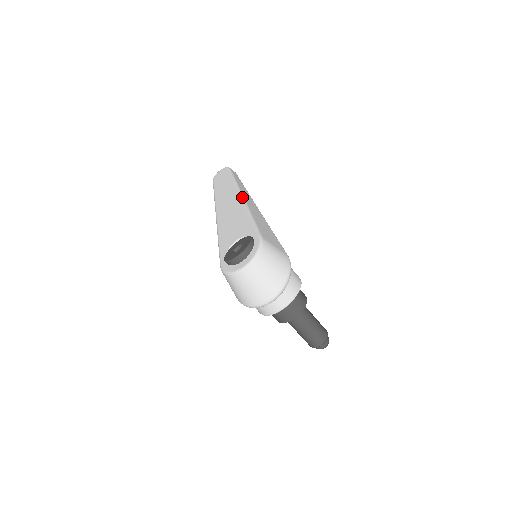
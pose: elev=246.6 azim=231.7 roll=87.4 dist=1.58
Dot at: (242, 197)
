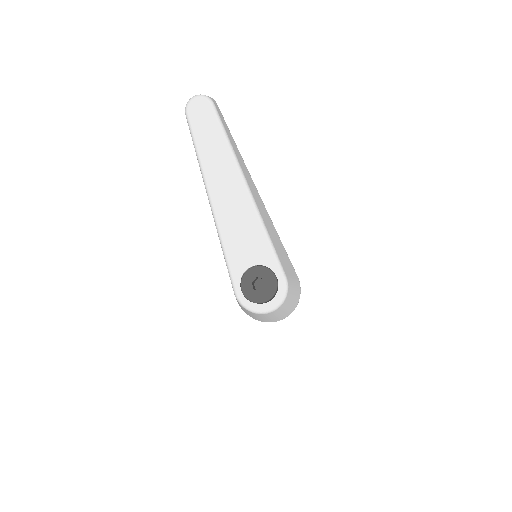
Dot at: (249, 191)
